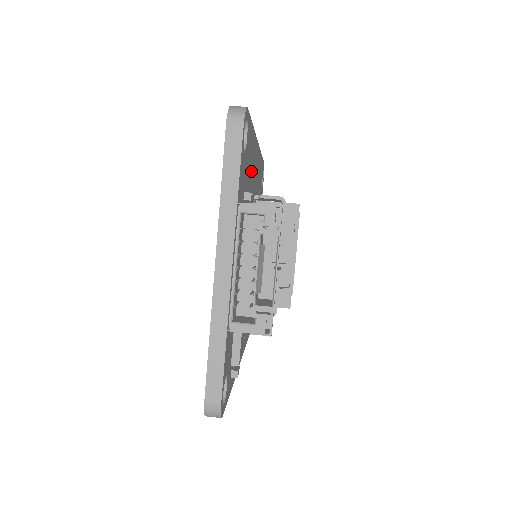
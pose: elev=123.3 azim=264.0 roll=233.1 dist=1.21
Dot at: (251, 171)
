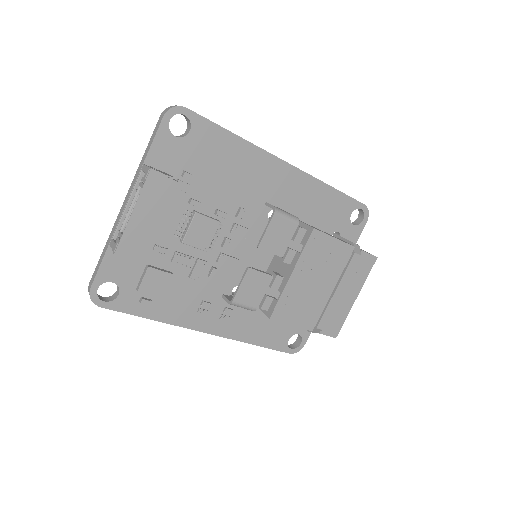
Dot at: (234, 170)
